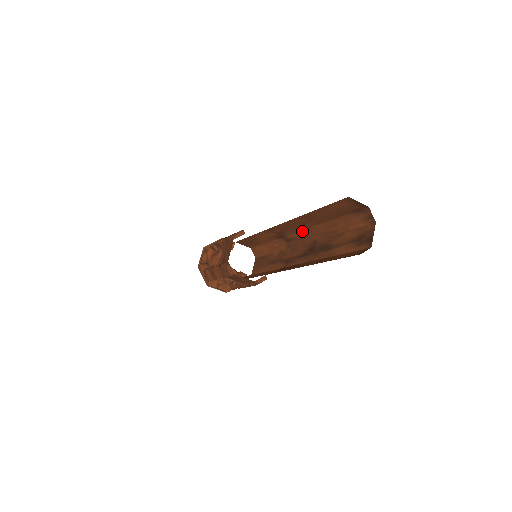
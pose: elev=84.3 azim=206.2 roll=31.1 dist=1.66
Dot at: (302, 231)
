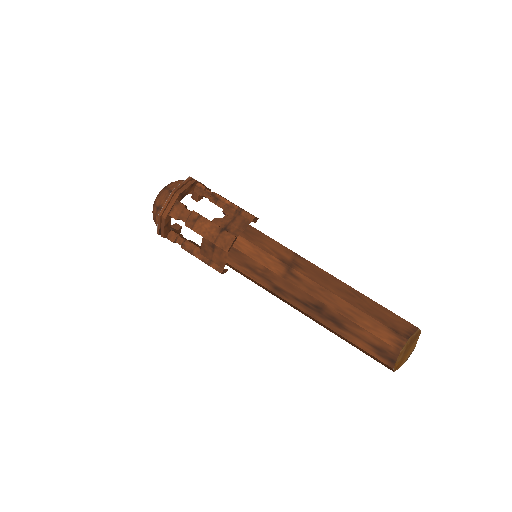
Dot at: (319, 285)
